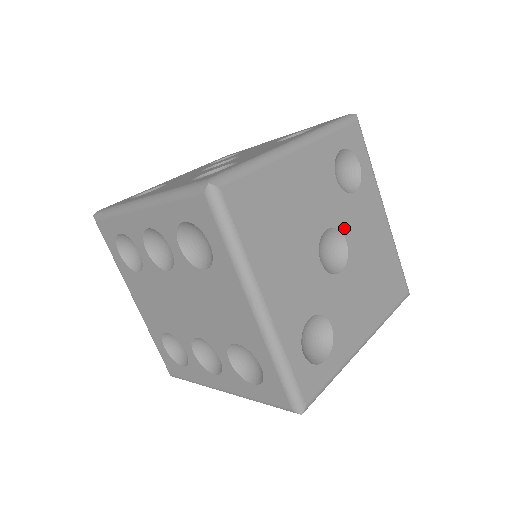
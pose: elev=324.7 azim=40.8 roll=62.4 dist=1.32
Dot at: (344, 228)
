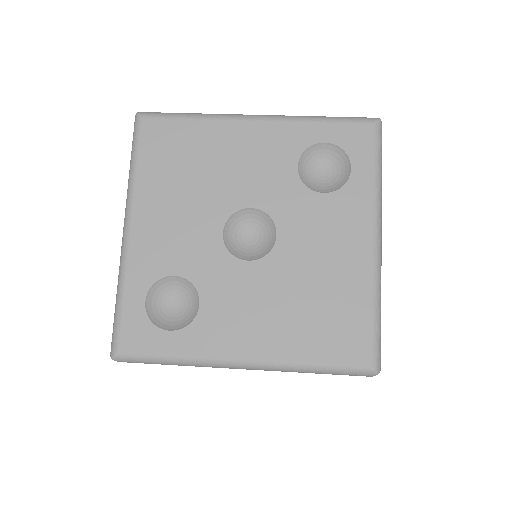
Dot at: (281, 220)
